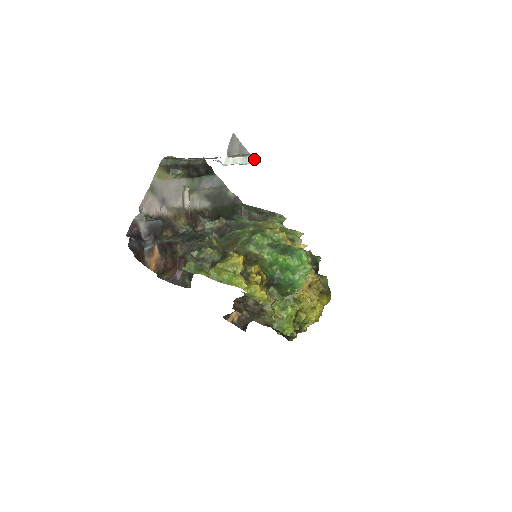
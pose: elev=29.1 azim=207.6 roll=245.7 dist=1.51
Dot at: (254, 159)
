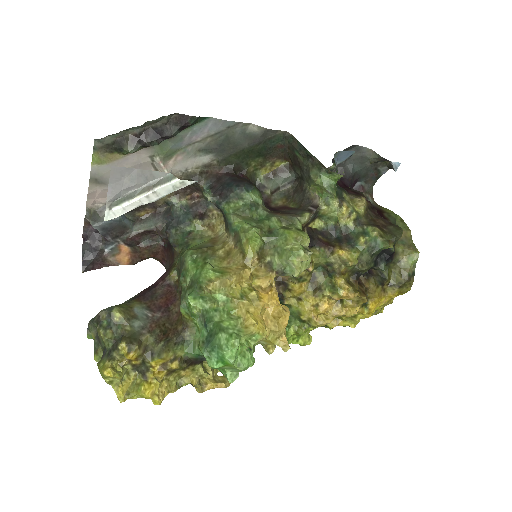
Dot at: (177, 184)
